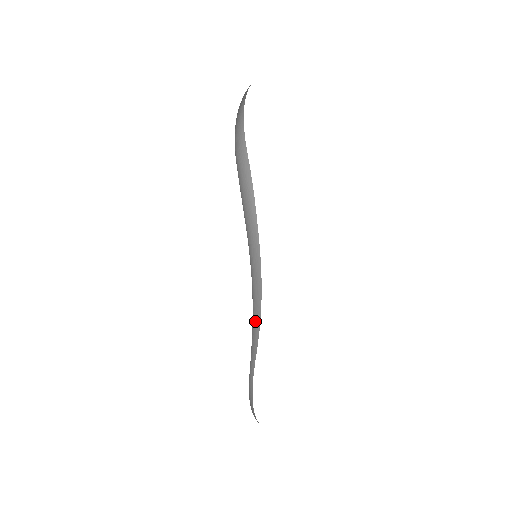
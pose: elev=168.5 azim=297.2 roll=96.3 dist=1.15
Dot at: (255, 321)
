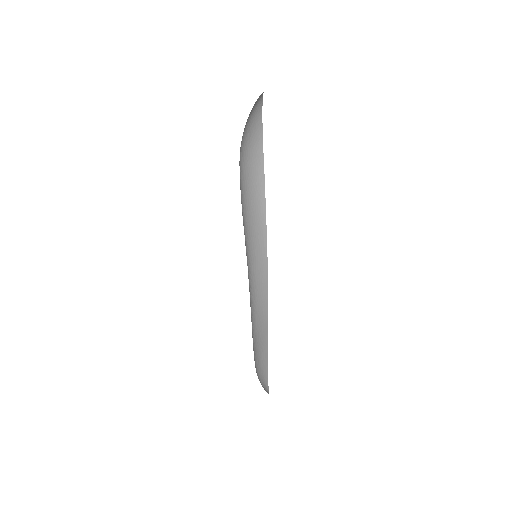
Dot at: (260, 310)
